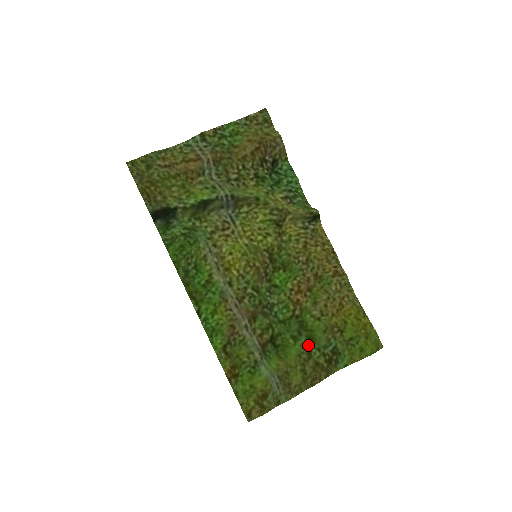
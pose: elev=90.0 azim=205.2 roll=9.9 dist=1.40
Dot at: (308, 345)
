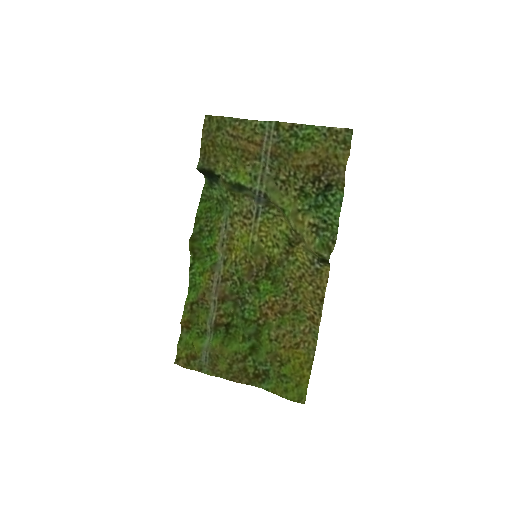
Dot at: (248, 351)
